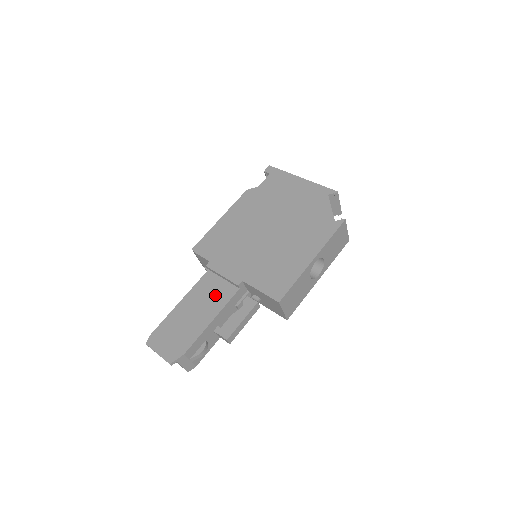
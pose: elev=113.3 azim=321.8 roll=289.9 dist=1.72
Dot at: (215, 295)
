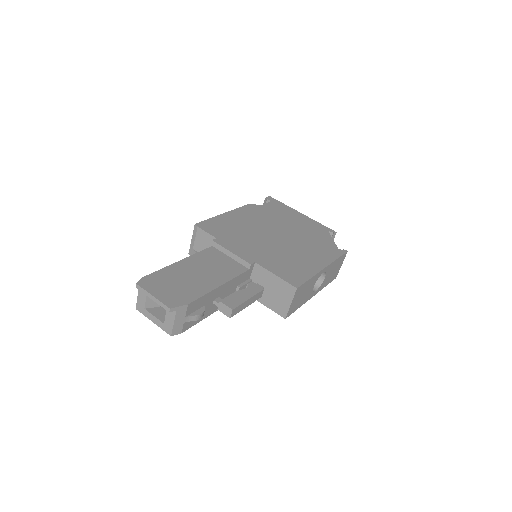
Dot at: (222, 266)
